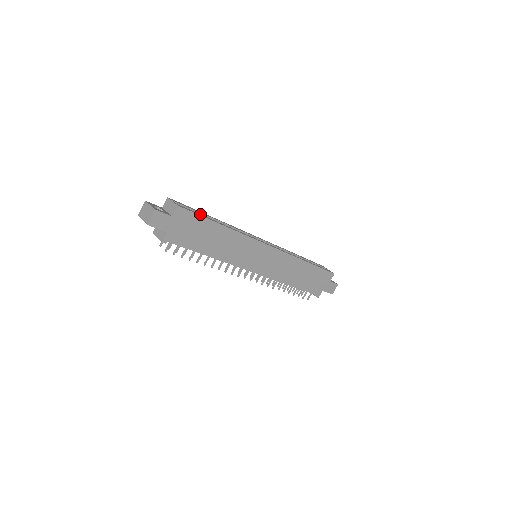
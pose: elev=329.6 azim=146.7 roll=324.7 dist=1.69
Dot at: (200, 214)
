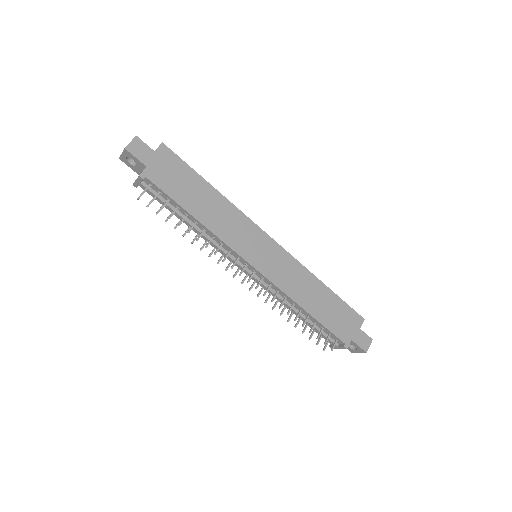
Dot at: occluded
